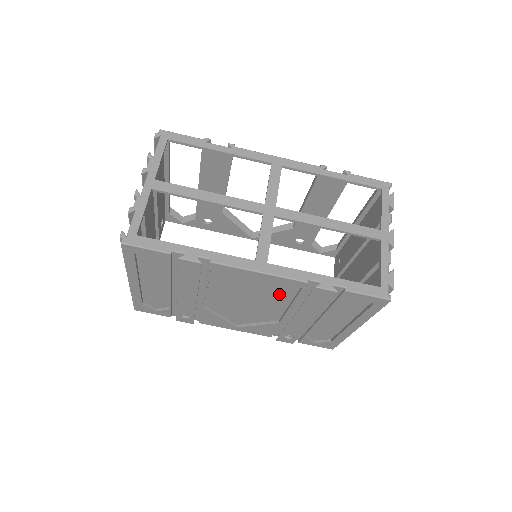
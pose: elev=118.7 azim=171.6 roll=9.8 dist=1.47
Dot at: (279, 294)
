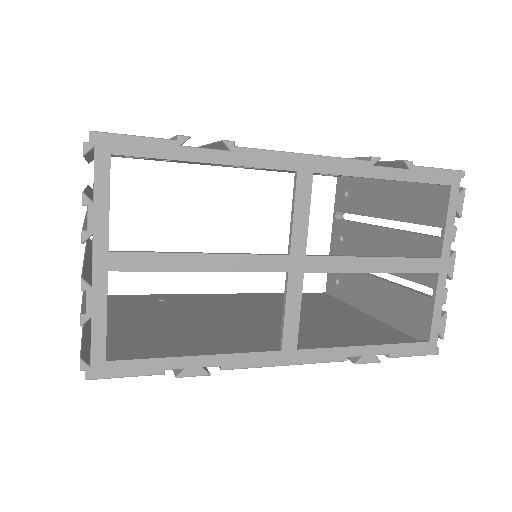
Dot at: occluded
